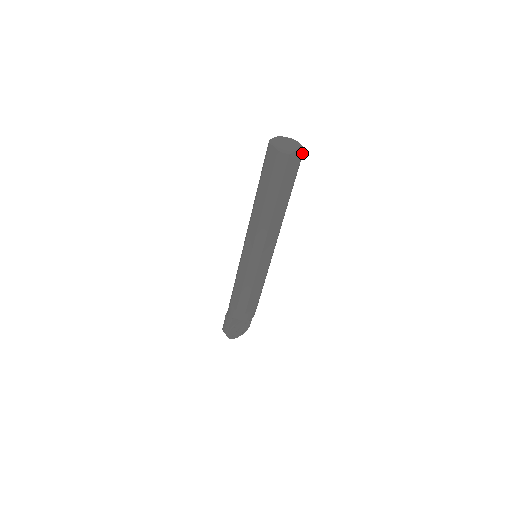
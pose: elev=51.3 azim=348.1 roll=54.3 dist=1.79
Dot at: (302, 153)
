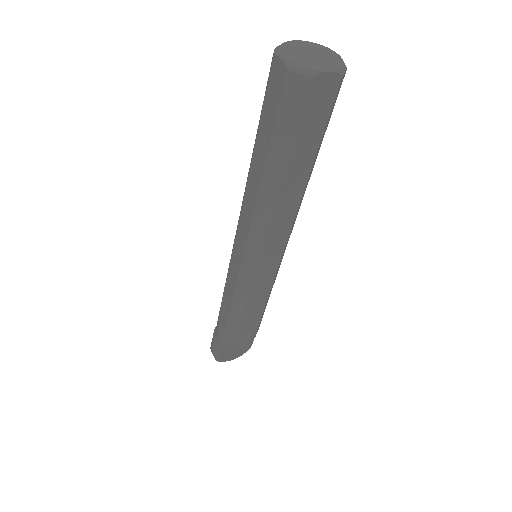
Dot at: (340, 77)
